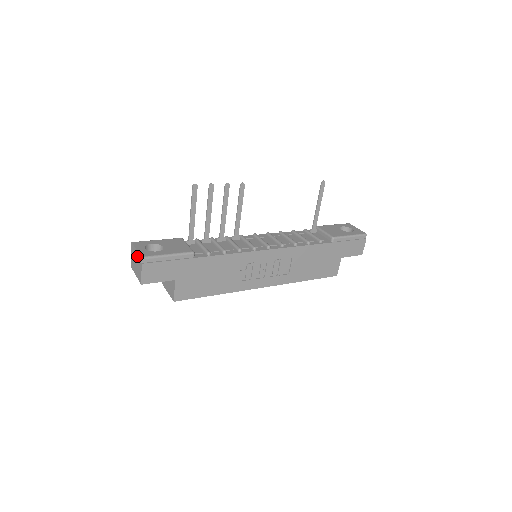
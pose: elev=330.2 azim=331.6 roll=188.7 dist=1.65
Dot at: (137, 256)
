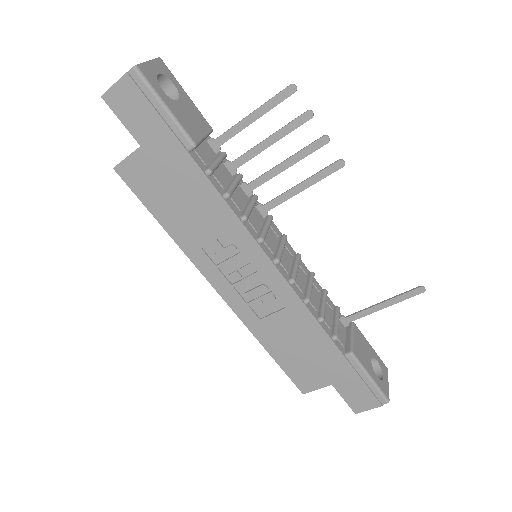
Dot at: occluded
